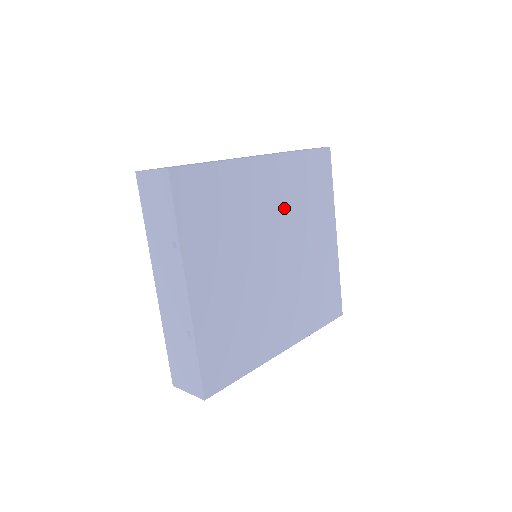
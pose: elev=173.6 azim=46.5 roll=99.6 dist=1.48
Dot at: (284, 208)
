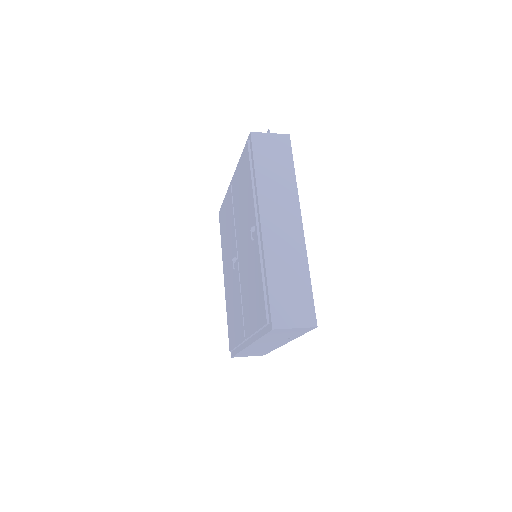
Dot at: occluded
